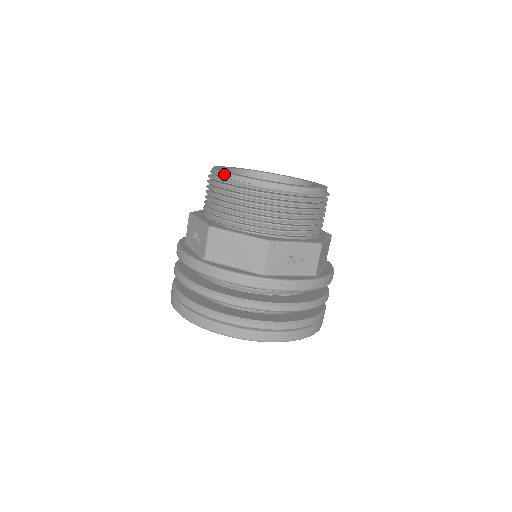
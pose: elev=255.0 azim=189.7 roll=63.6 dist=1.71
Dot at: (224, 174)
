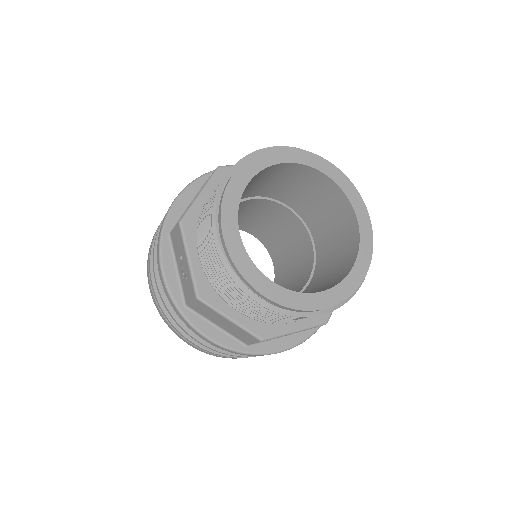
Dot at: (230, 261)
